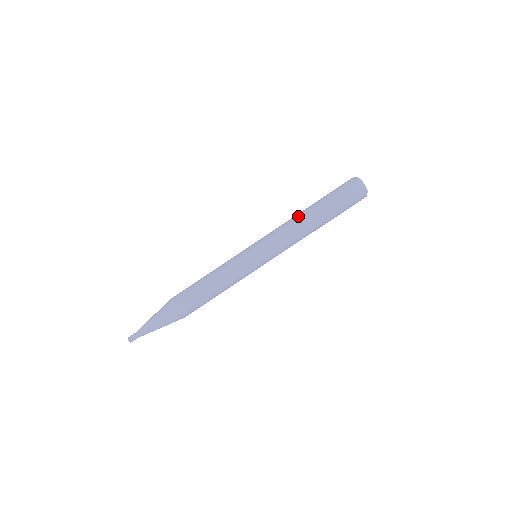
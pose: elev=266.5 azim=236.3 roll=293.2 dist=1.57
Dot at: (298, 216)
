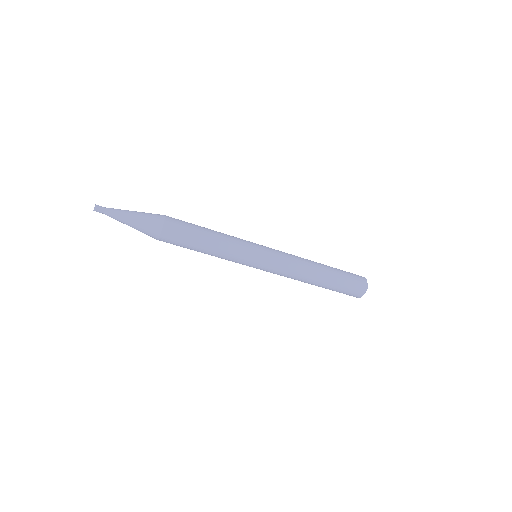
Dot at: (307, 280)
